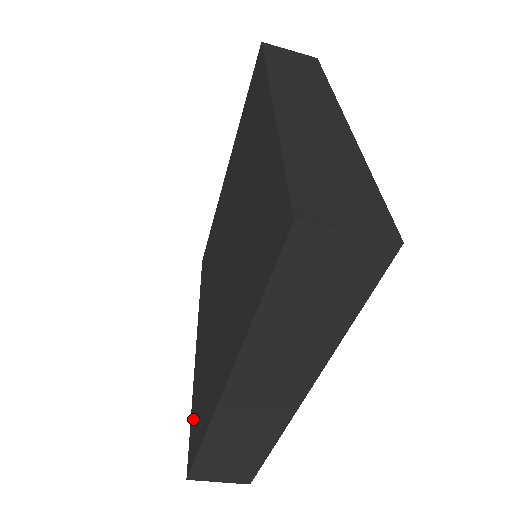
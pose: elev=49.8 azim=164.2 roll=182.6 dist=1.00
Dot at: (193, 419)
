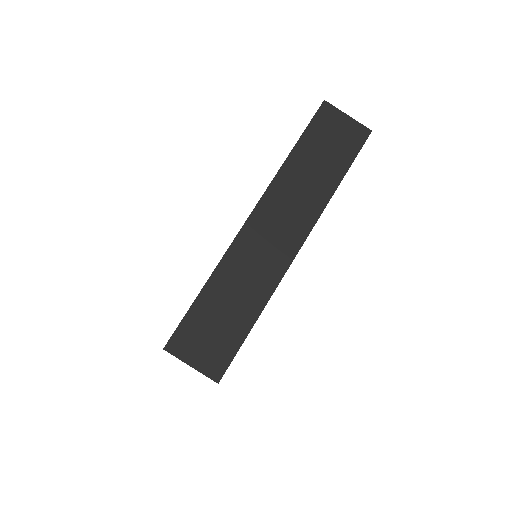
Dot at: occluded
